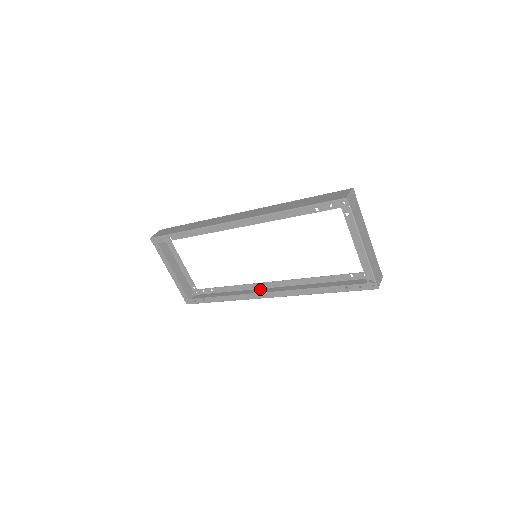
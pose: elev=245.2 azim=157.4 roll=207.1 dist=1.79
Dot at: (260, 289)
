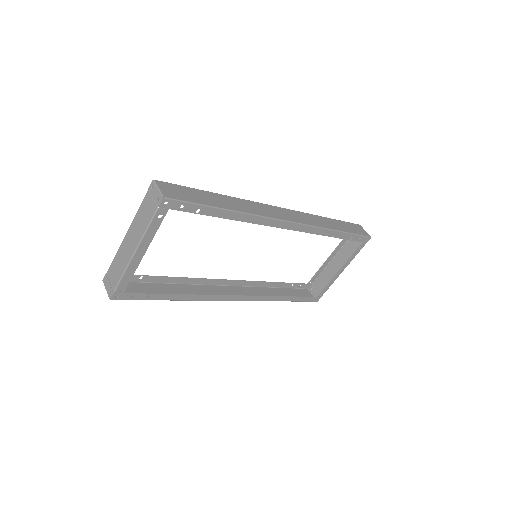
Dot at: (209, 286)
